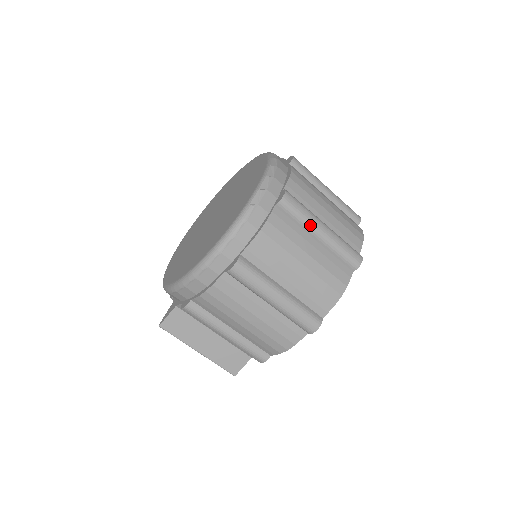
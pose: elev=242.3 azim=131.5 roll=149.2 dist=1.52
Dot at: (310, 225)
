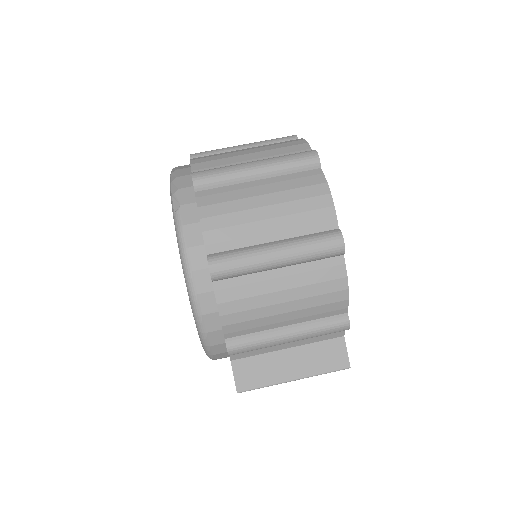
Dot at: (239, 174)
